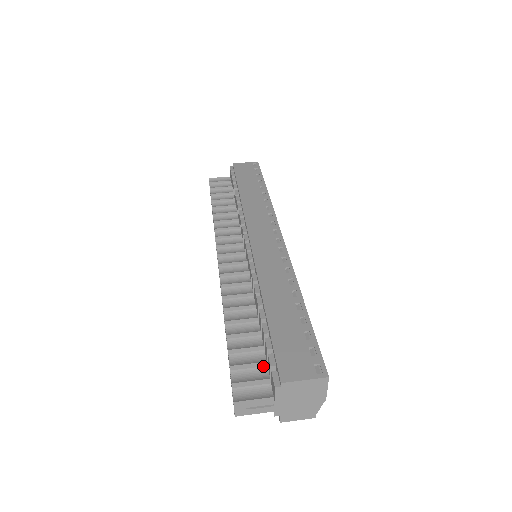
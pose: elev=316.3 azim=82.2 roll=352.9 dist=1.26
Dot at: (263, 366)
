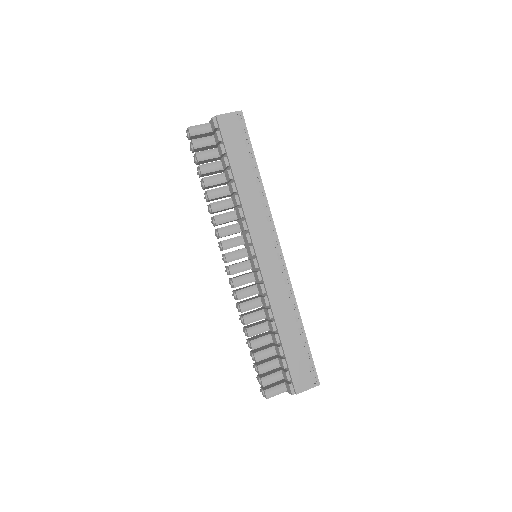
Dot at: (279, 371)
